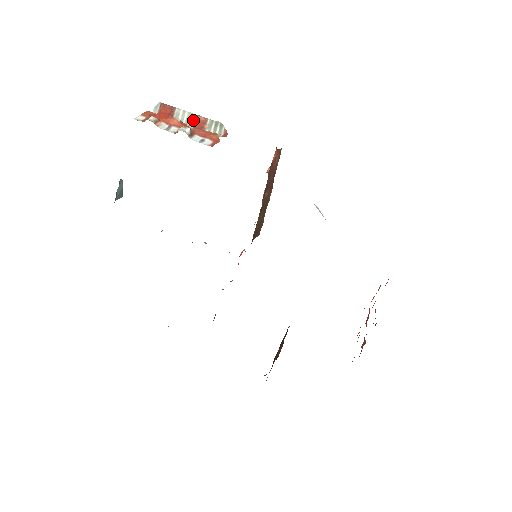
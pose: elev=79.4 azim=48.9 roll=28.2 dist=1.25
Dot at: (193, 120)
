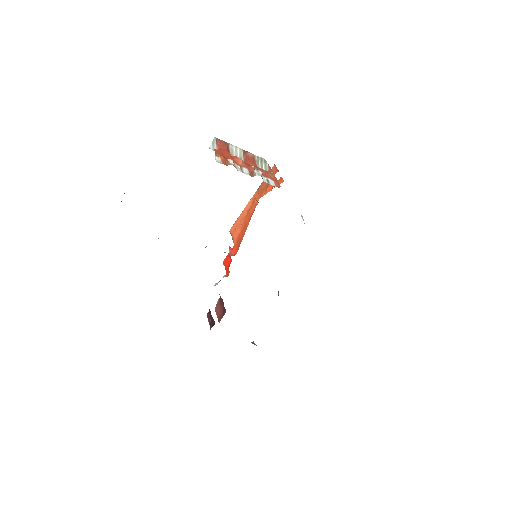
Dot at: (246, 157)
